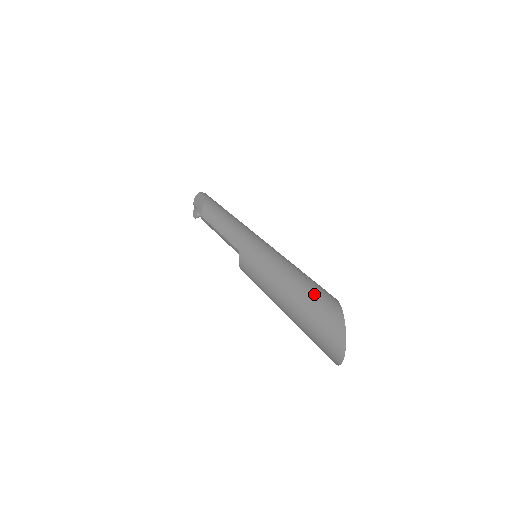
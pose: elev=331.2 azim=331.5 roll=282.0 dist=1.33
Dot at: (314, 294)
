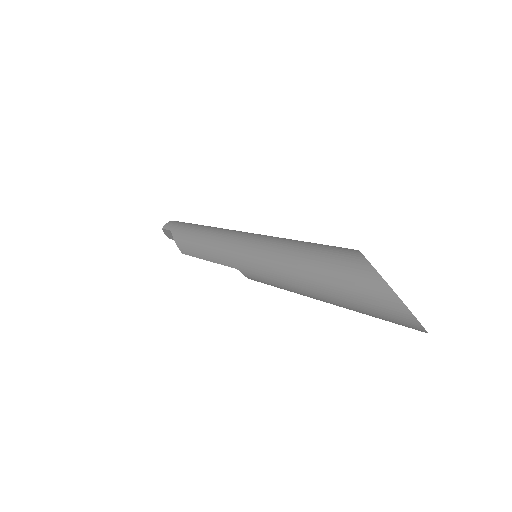
Dot at: (335, 273)
